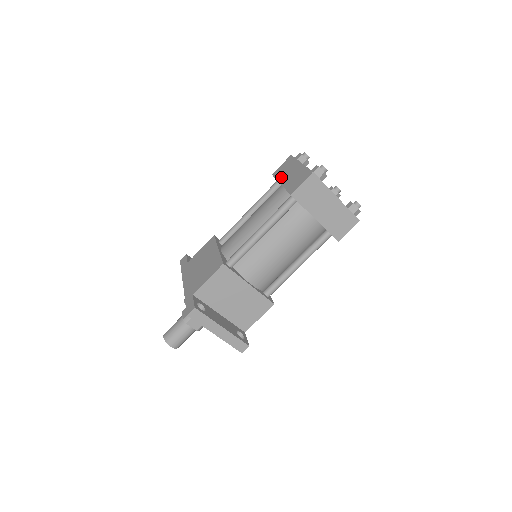
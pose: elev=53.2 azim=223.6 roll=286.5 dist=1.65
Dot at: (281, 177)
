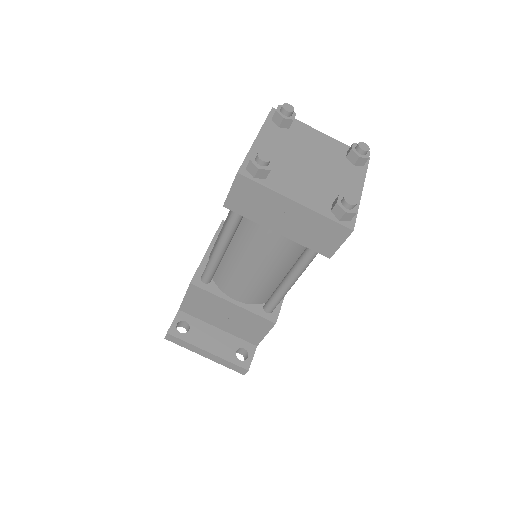
Dot at: occluded
